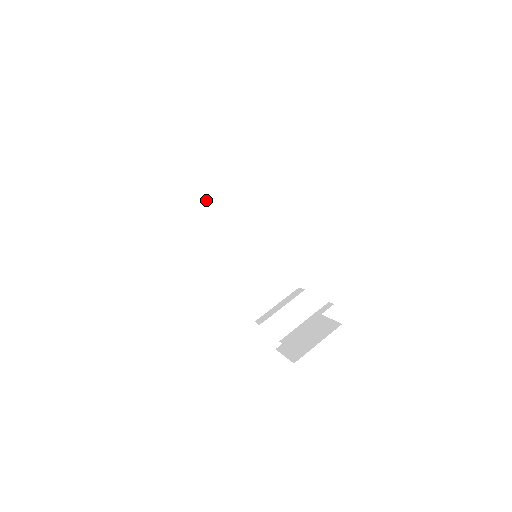
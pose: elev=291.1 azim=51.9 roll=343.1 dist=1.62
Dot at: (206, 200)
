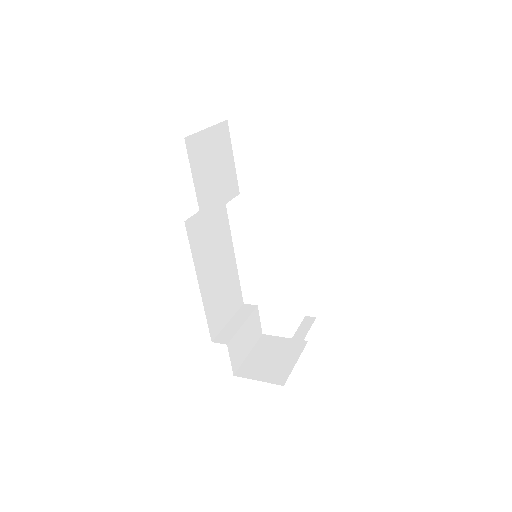
Dot at: (211, 176)
